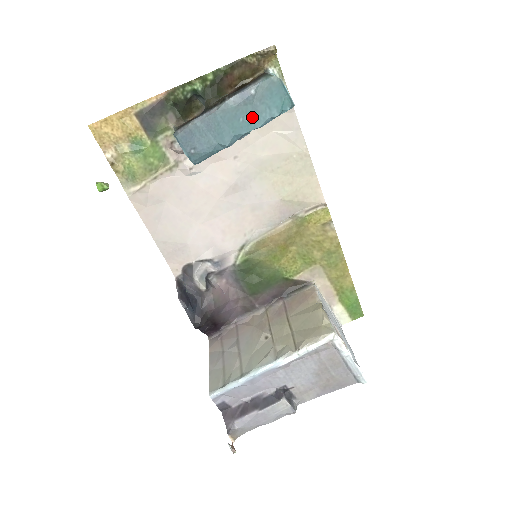
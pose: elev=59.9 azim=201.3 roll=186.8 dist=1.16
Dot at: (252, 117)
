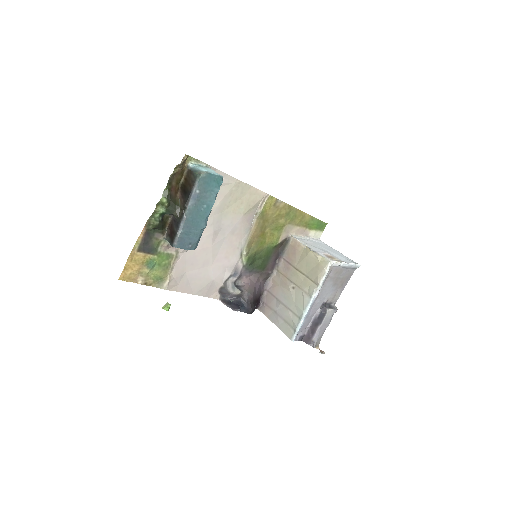
Dot at: (207, 203)
